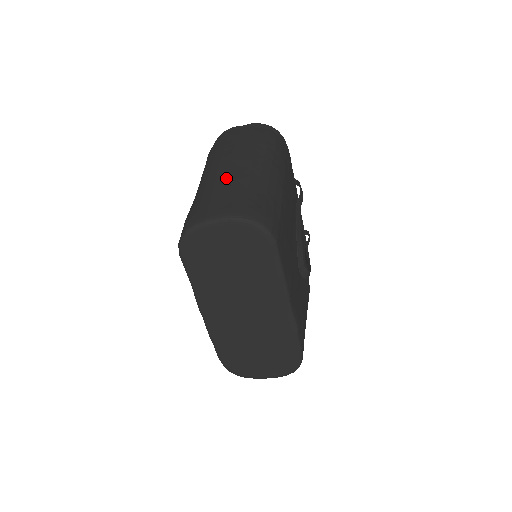
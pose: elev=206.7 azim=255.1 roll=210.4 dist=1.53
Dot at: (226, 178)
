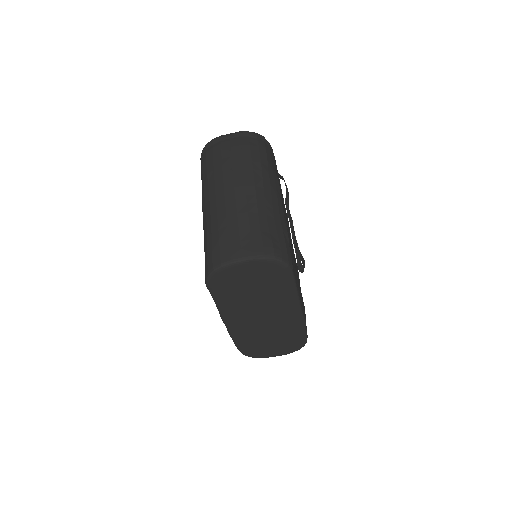
Dot at: (237, 211)
